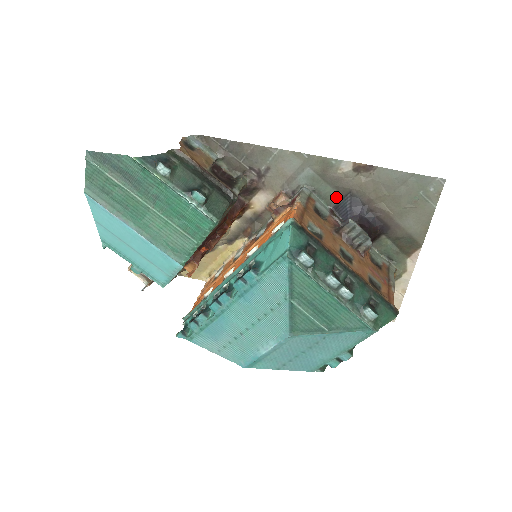
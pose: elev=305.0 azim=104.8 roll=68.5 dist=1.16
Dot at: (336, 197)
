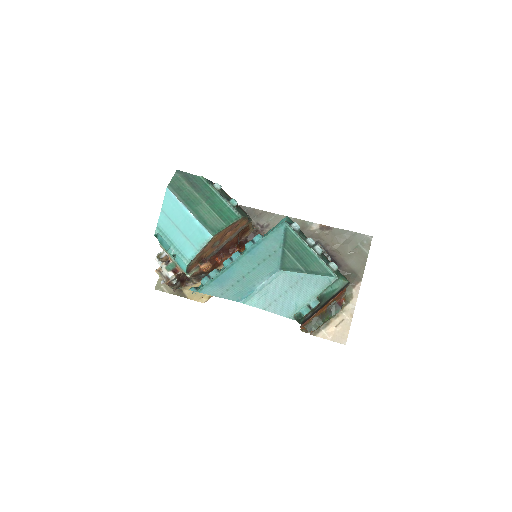
Dot at: occluded
